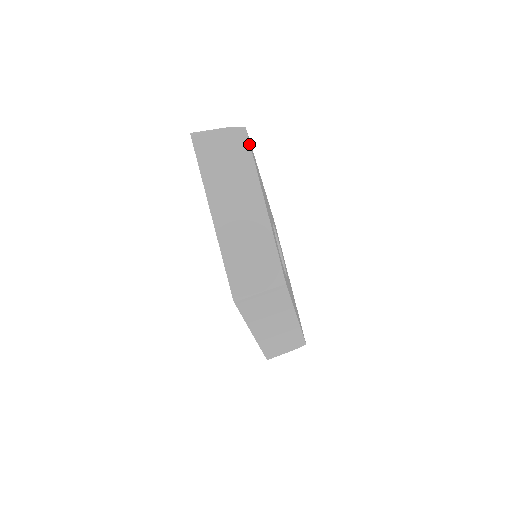
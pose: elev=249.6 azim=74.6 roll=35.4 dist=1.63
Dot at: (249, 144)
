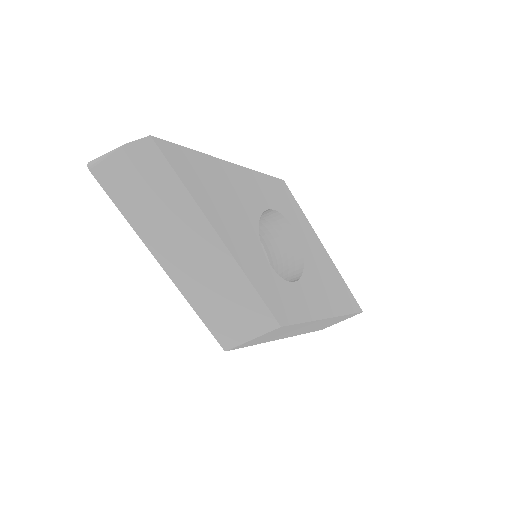
Dot at: (165, 160)
